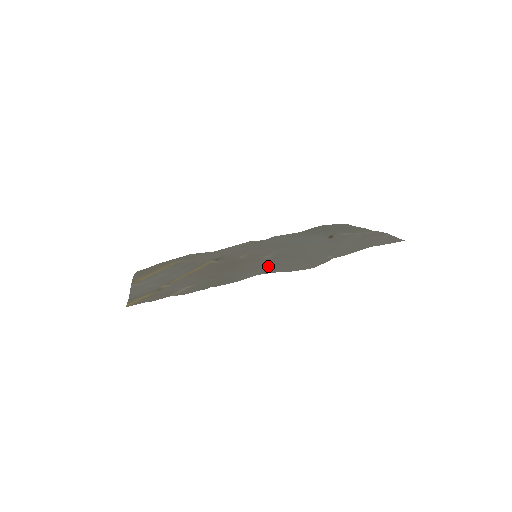
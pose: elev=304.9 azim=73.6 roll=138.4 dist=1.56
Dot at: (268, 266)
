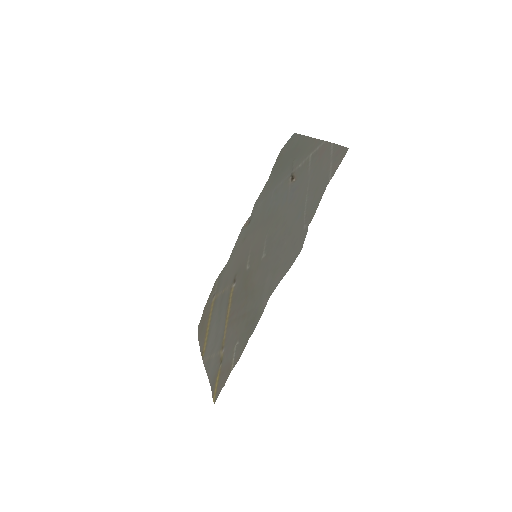
Dot at: (270, 271)
